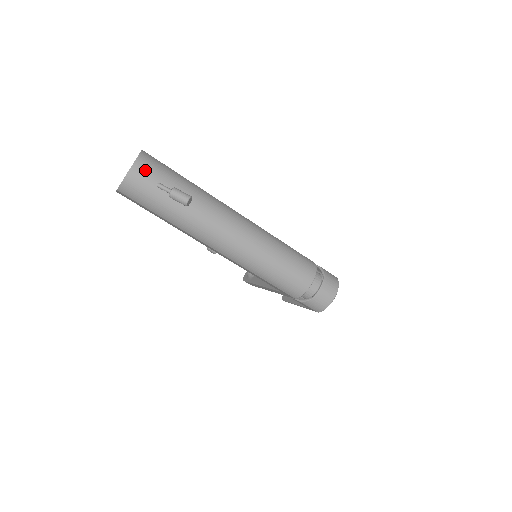
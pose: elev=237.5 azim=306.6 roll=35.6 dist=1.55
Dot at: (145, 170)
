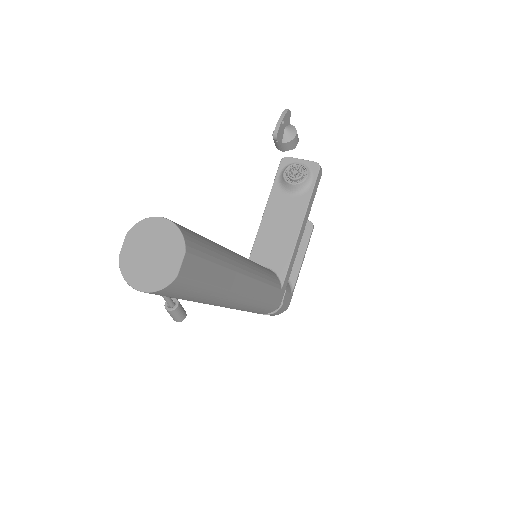
Dot at: (156, 294)
